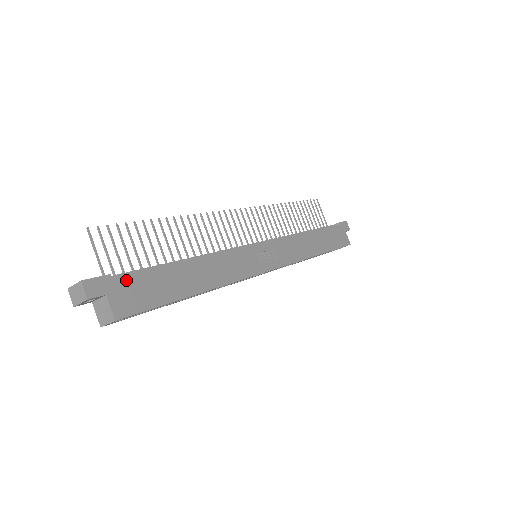
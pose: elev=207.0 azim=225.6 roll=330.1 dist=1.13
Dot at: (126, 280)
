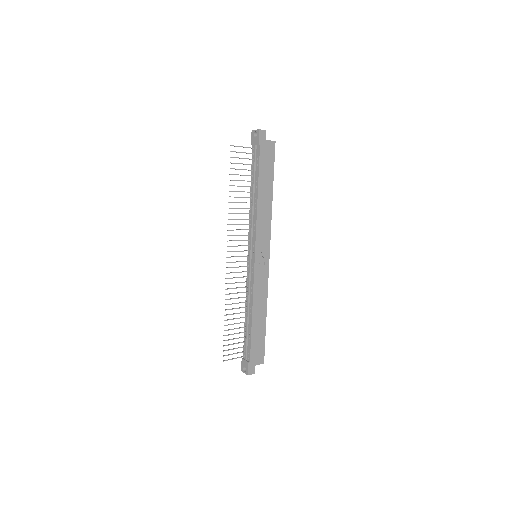
Dot at: (252, 355)
